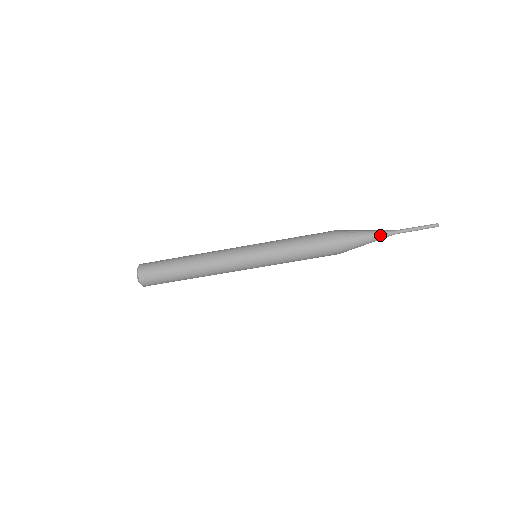
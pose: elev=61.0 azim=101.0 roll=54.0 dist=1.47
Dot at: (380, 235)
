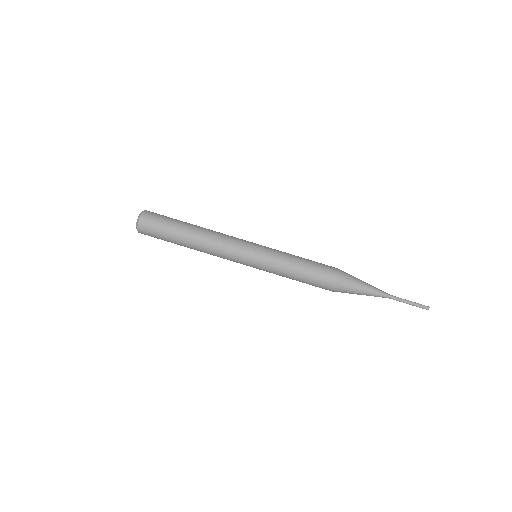
Dot at: (375, 287)
